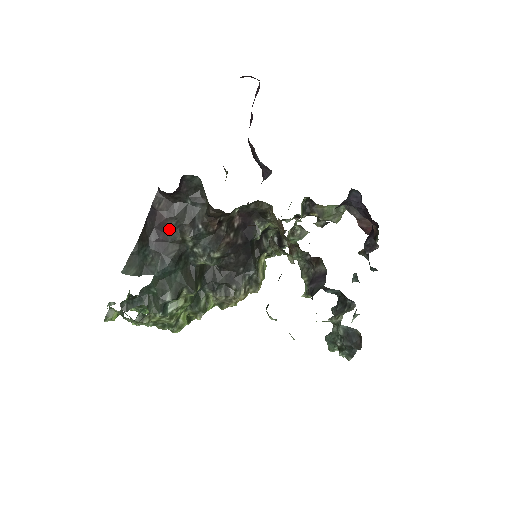
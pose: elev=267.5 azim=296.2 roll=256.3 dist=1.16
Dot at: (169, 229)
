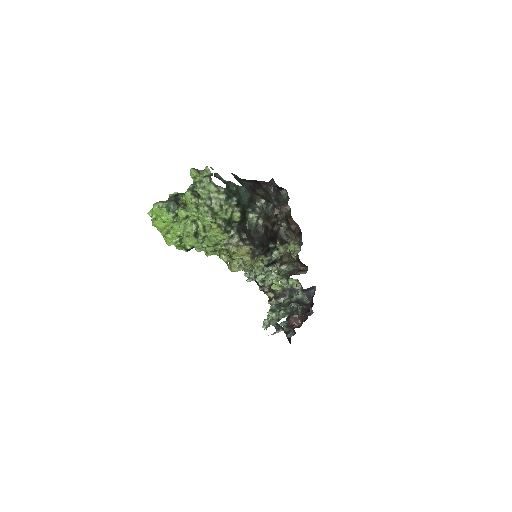
Dot at: (259, 191)
